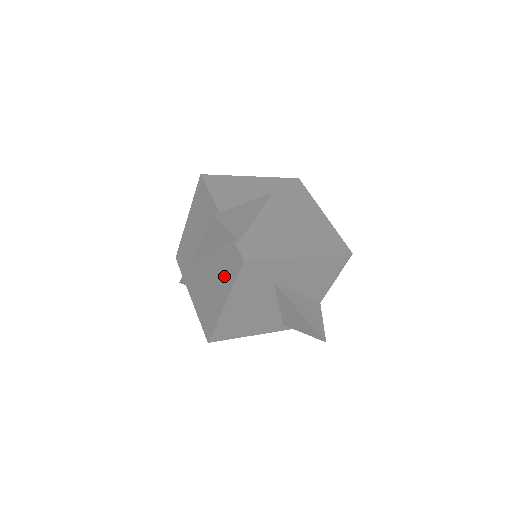
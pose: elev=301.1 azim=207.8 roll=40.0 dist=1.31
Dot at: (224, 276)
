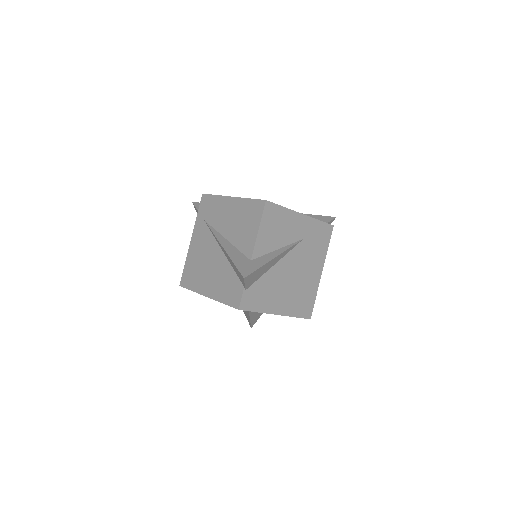
Dot at: (221, 286)
